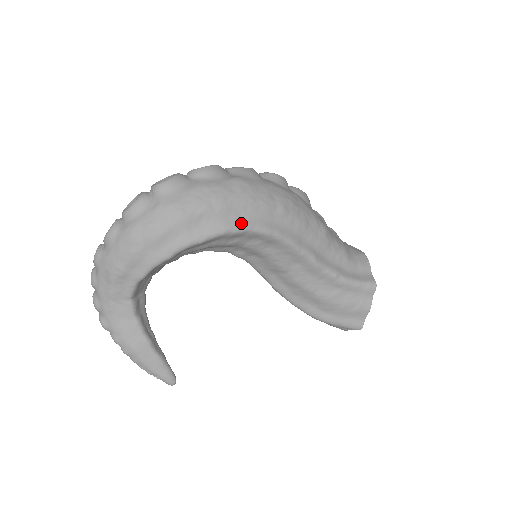
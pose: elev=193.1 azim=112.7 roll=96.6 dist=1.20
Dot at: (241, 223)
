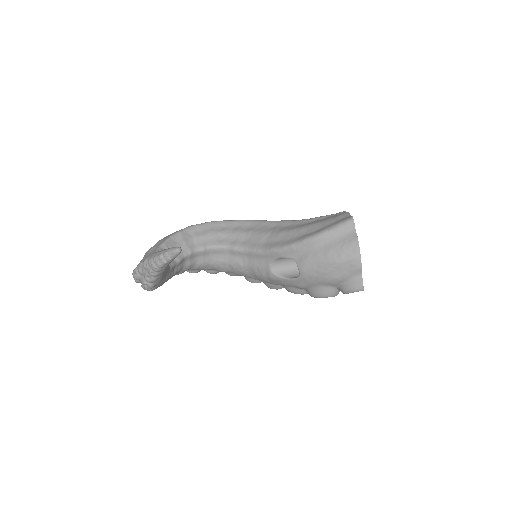
Dot at: occluded
